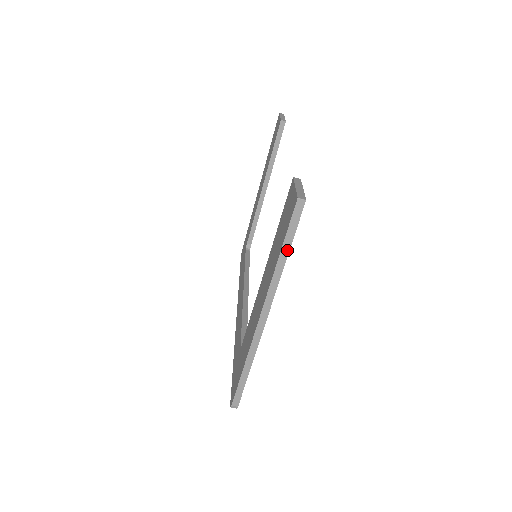
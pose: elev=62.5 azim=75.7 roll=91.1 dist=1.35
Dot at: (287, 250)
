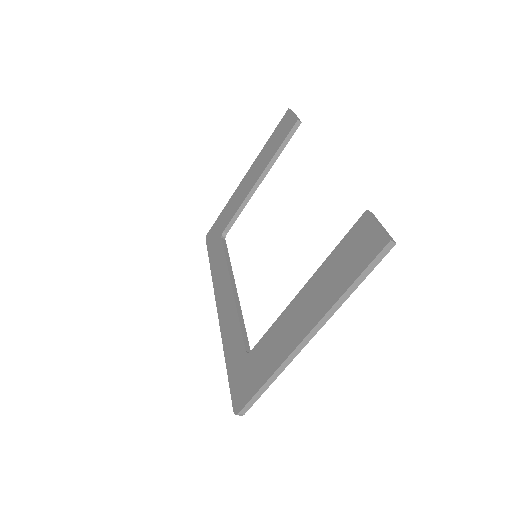
Dot at: (358, 284)
